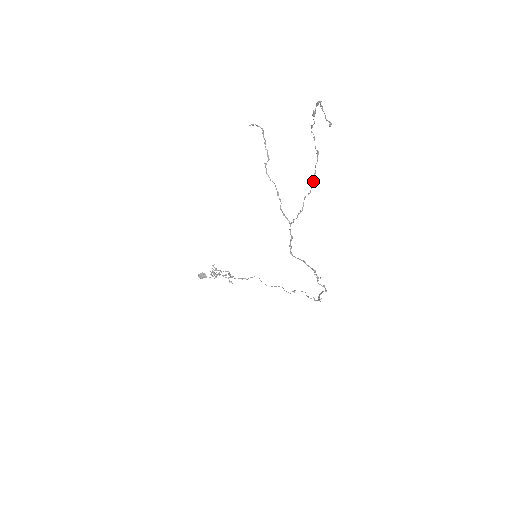
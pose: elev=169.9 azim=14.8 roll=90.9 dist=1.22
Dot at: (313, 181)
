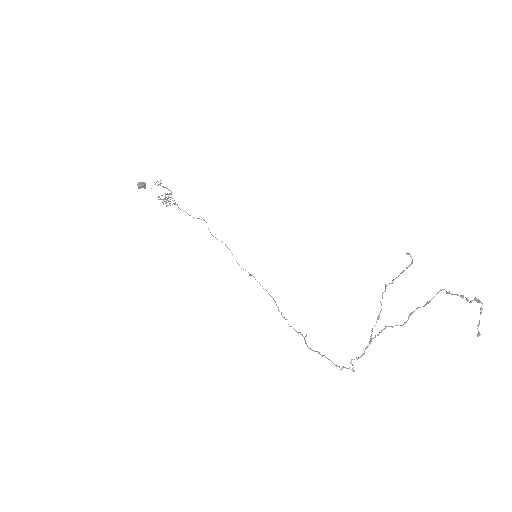
Dot at: occluded
